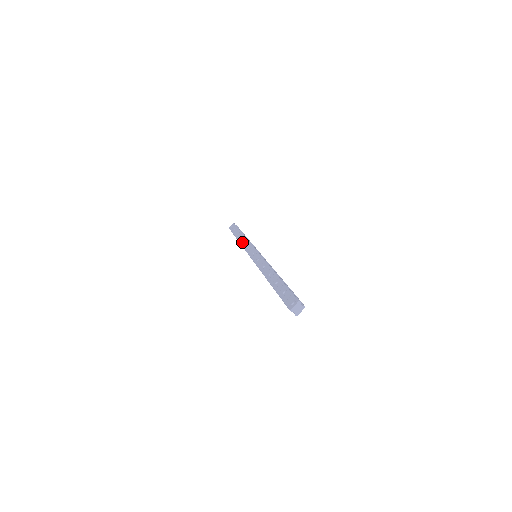
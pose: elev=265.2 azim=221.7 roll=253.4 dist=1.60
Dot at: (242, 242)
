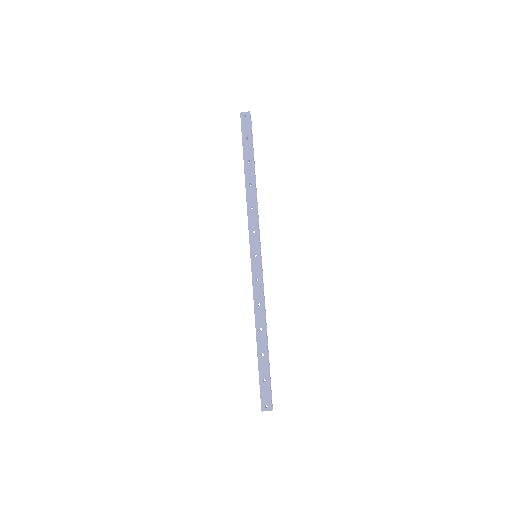
Dot at: (249, 199)
